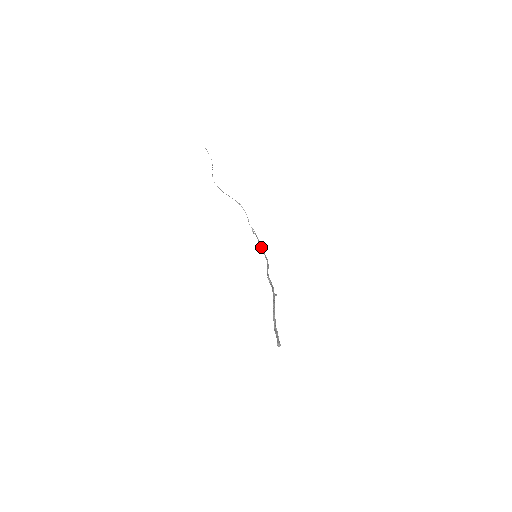
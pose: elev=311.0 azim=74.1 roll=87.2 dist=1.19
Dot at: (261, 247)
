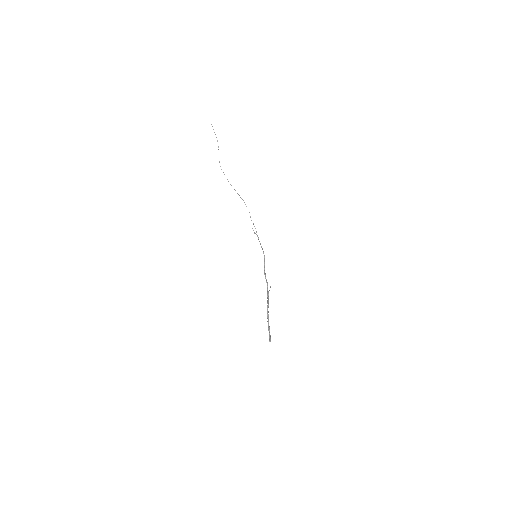
Dot at: (260, 243)
